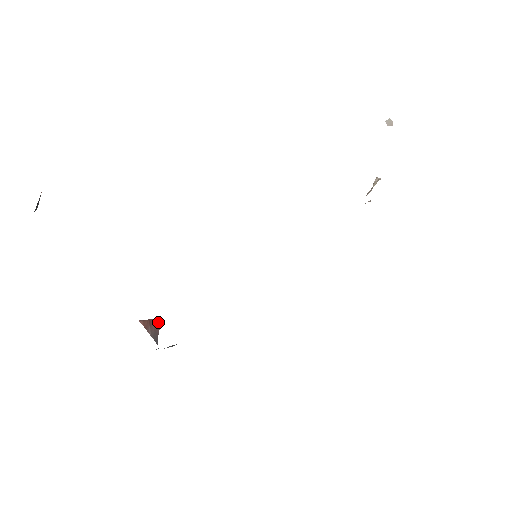
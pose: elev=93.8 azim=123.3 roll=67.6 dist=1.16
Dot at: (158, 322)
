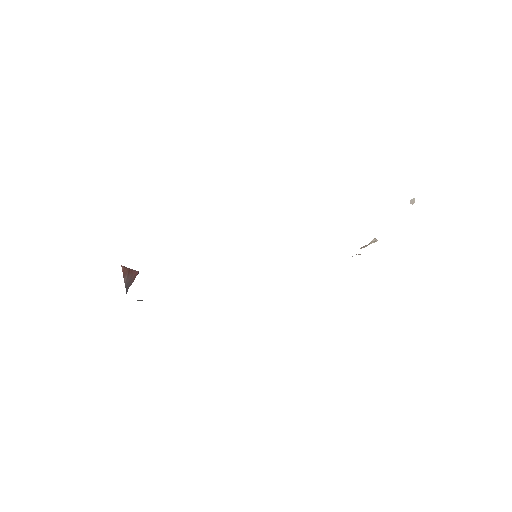
Dot at: (135, 274)
